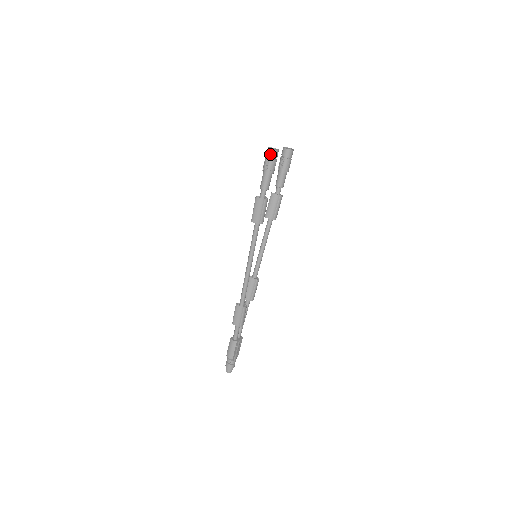
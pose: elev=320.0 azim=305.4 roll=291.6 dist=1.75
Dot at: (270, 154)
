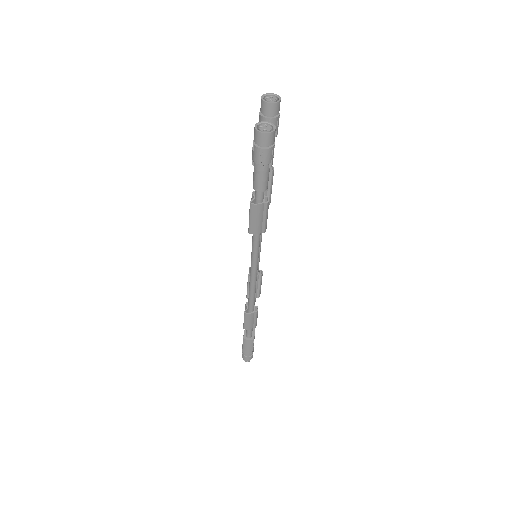
Dot at: (265, 142)
